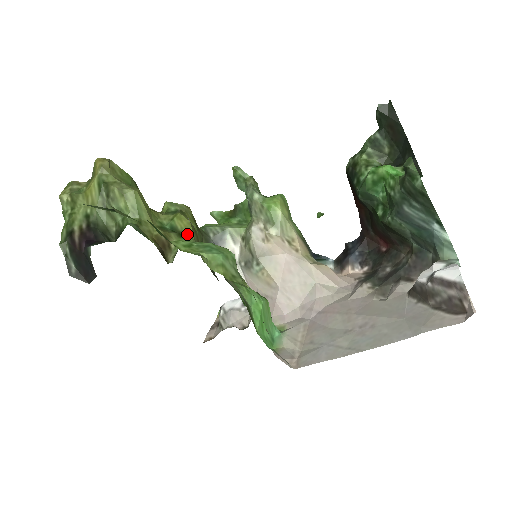
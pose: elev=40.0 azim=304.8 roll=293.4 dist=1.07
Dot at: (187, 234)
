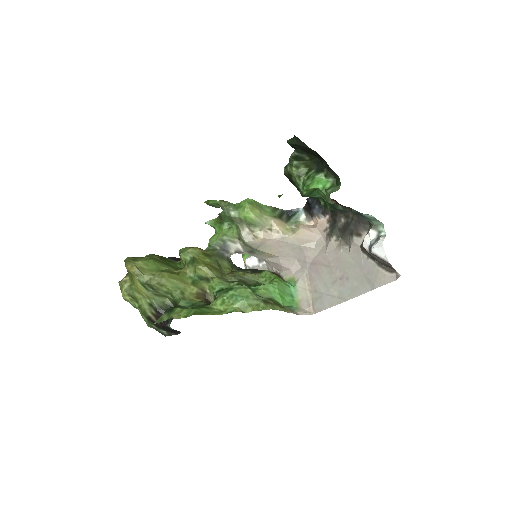
Dot at: (210, 277)
